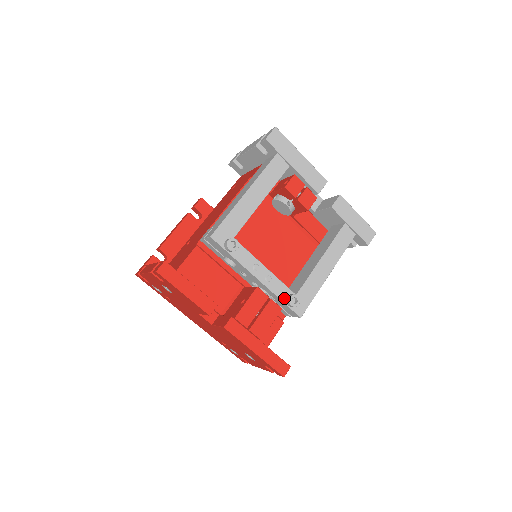
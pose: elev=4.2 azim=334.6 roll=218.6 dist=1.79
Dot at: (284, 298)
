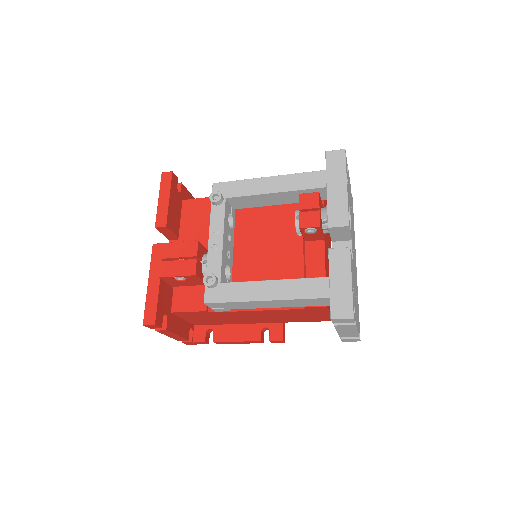
Dot at: occluded
